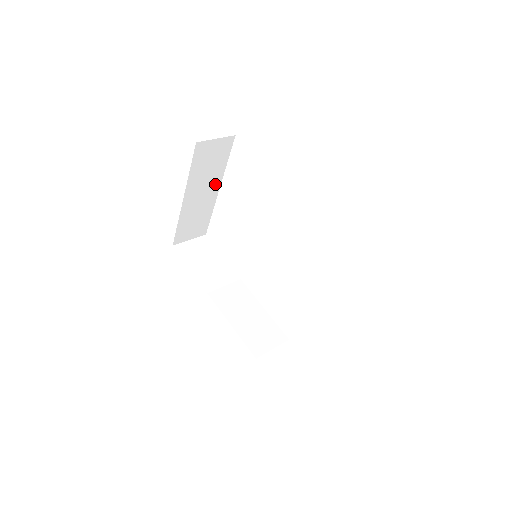
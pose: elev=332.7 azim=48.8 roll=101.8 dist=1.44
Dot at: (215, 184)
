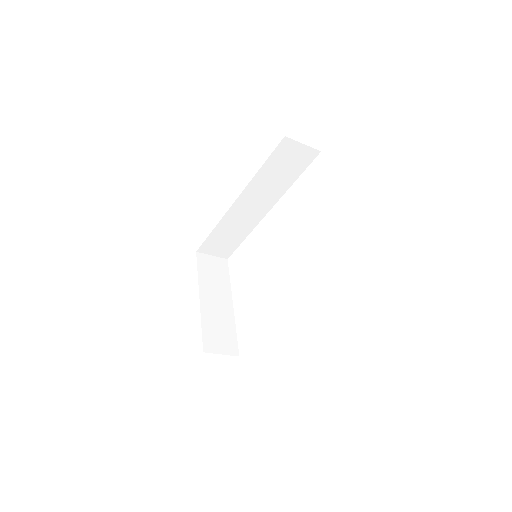
Dot at: (226, 297)
